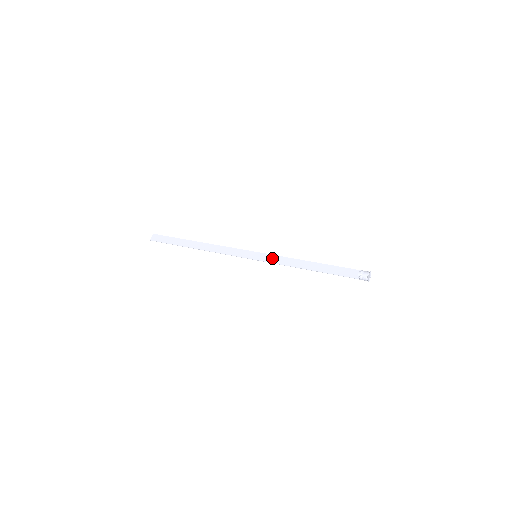
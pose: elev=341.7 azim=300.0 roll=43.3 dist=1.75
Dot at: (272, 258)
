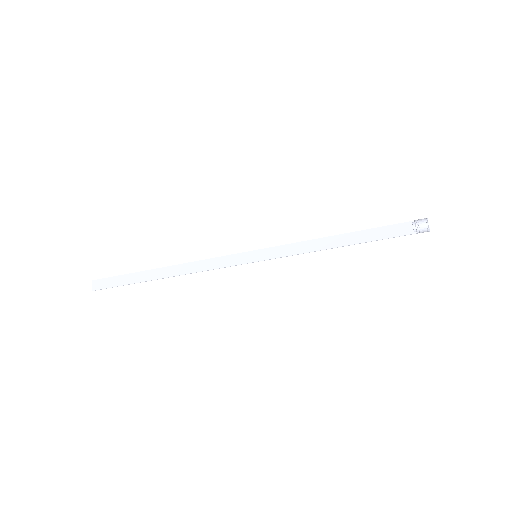
Dot at: (280, 250)
